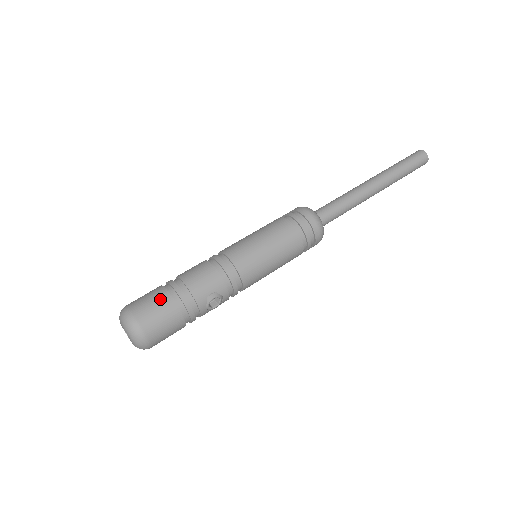
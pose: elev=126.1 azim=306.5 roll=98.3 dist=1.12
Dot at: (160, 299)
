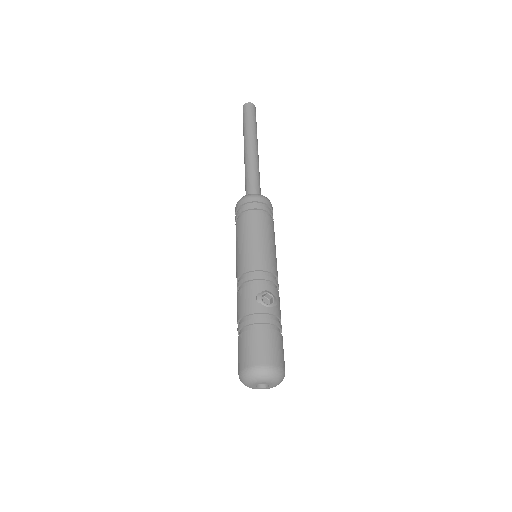
Dot at: (241, 343)
